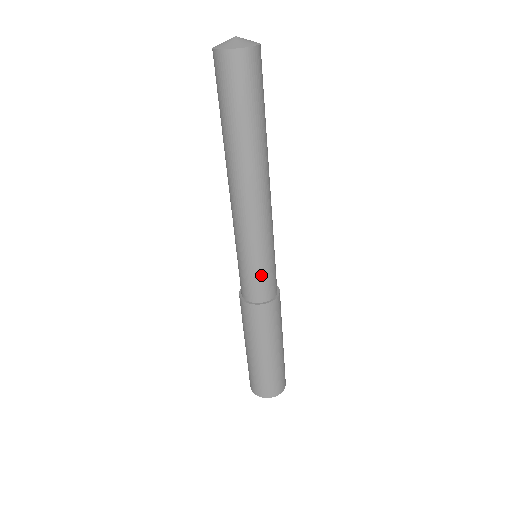
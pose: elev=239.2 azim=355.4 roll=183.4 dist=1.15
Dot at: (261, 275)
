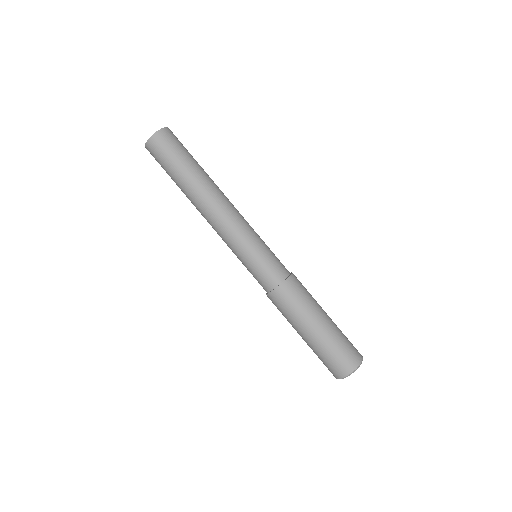
Dot at: (272, 254)
